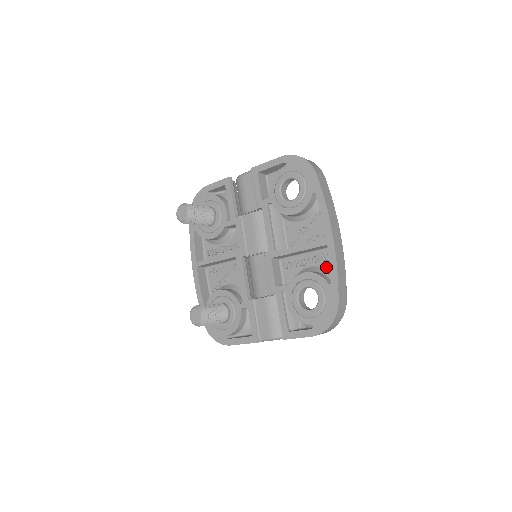
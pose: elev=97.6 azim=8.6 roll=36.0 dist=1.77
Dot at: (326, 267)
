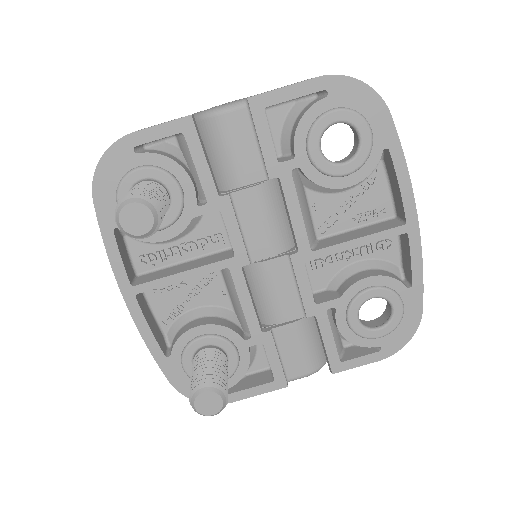
Dot at: (385, 258)
